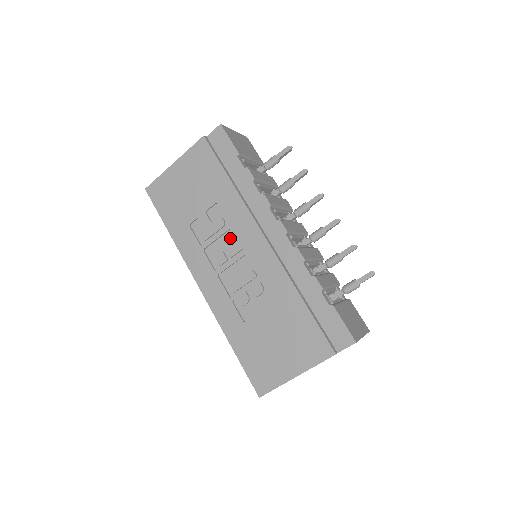
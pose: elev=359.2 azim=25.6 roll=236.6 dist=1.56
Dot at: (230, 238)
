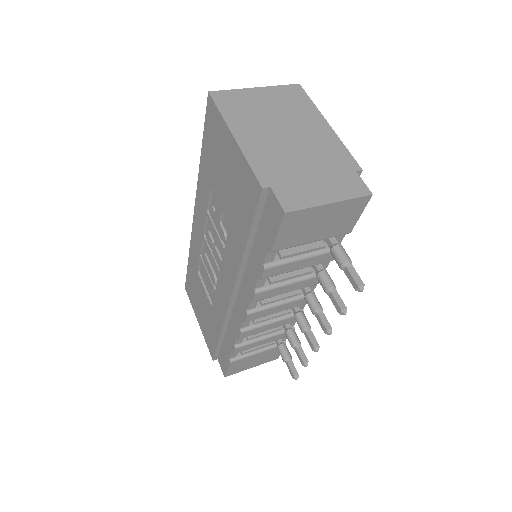
Dot at: (221, 250)
